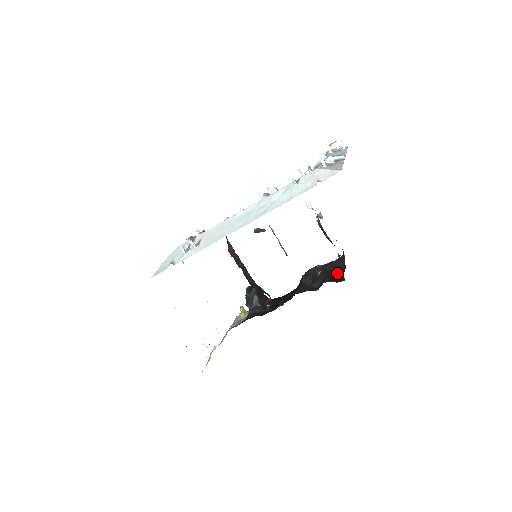
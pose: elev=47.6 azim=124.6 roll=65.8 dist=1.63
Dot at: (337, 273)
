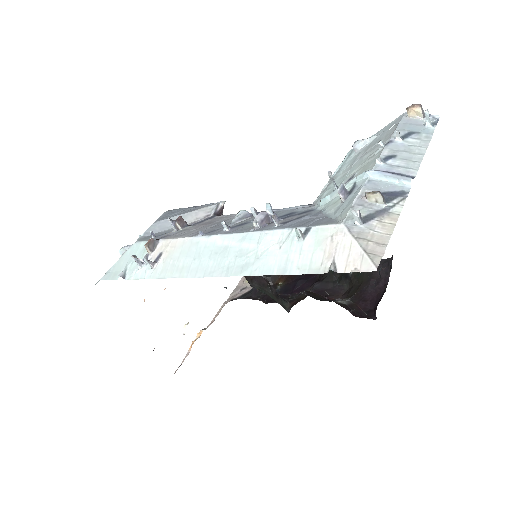
Dot at: (372, 291)
